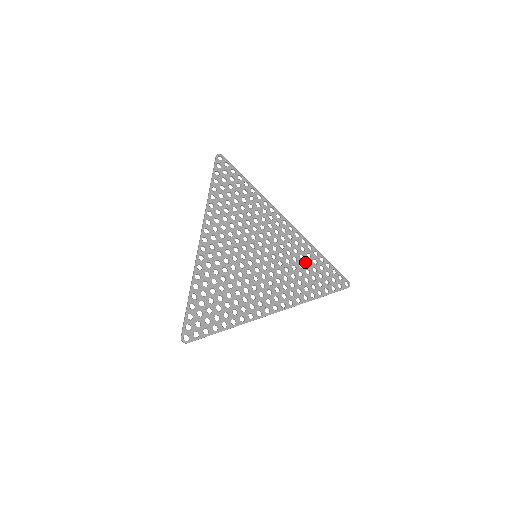
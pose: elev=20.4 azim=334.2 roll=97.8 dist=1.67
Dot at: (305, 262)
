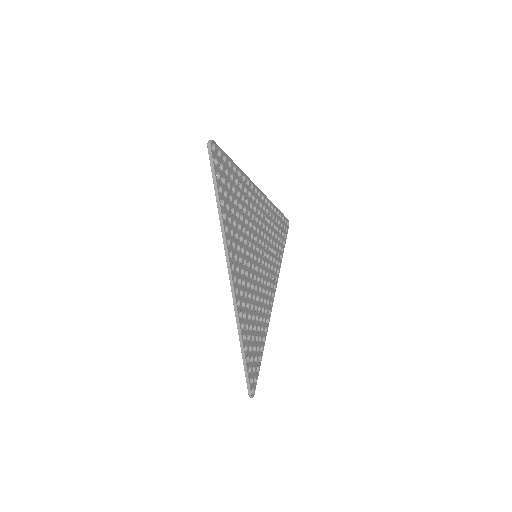
Dot at: (273, 228)
